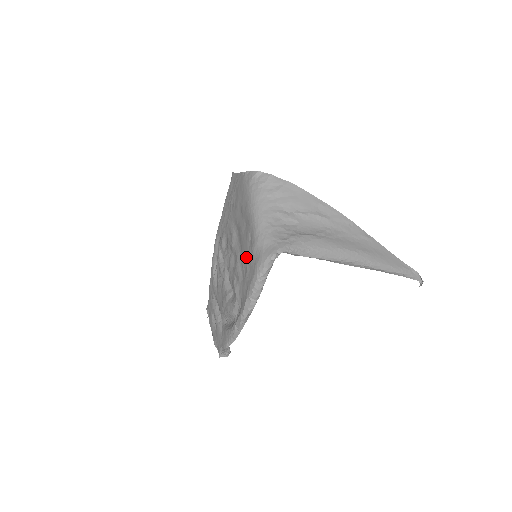
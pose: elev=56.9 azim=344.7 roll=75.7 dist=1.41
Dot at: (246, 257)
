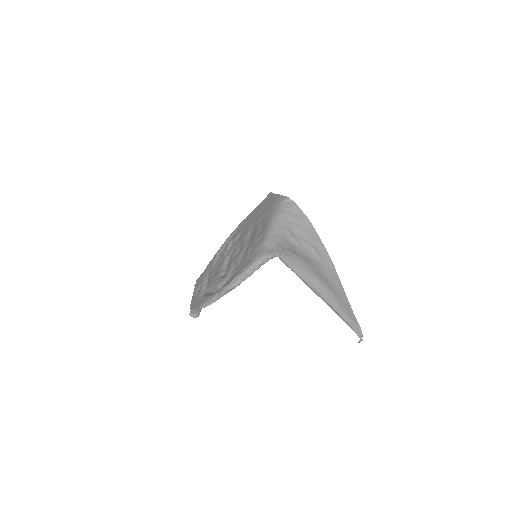
Dot at: (250, 250)
